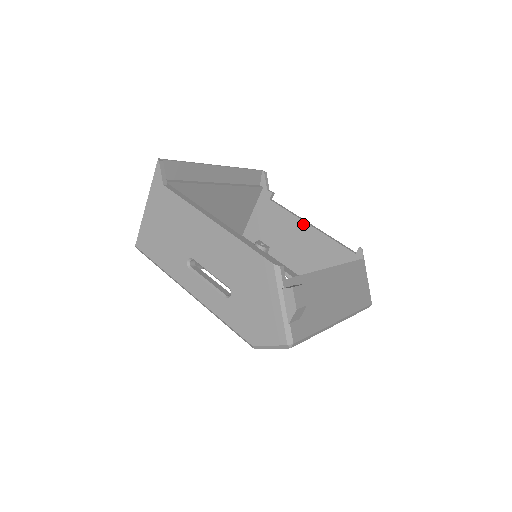
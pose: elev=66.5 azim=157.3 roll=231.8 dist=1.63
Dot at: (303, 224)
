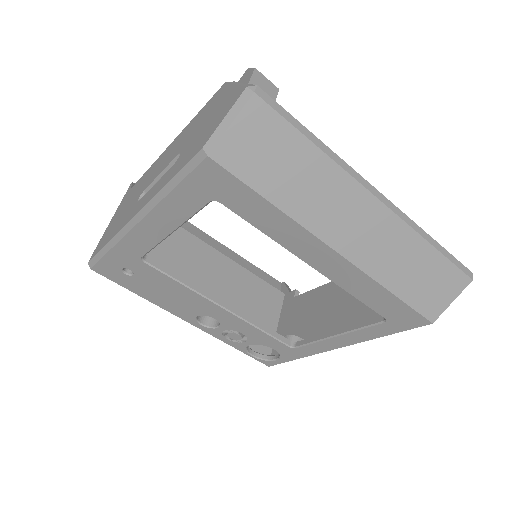
Dot at: occluded
